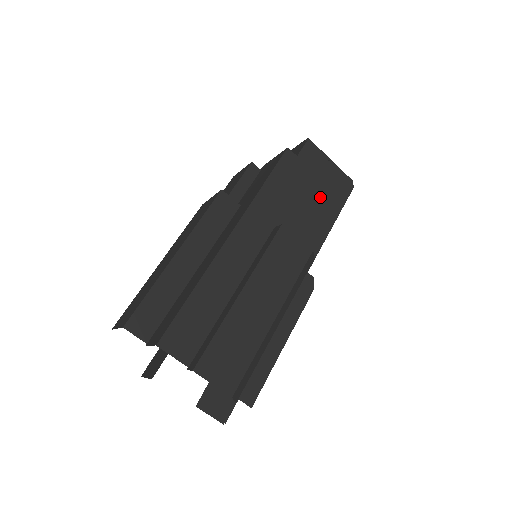
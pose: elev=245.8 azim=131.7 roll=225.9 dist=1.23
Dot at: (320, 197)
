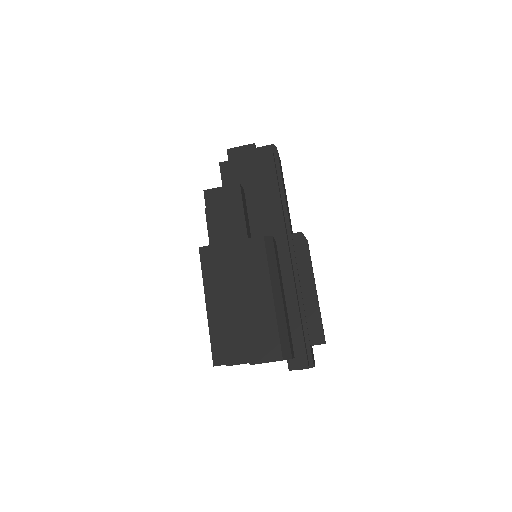
Dot at: (256, 185)
